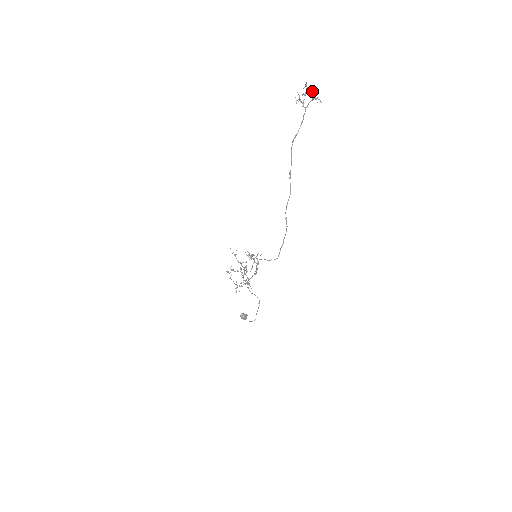
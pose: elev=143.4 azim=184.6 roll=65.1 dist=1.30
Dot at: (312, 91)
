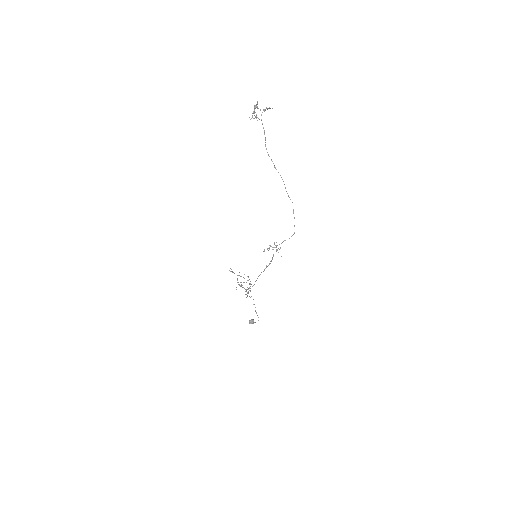
Dot at: (257, 107)
